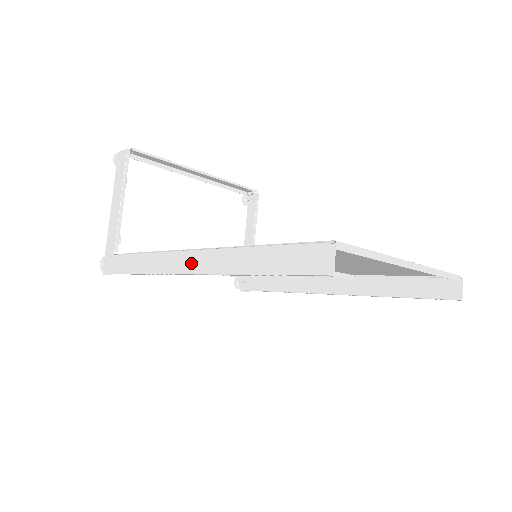
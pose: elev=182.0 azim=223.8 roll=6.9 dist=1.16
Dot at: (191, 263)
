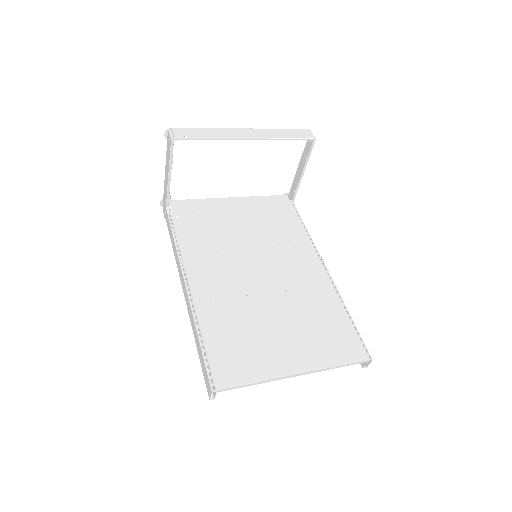
Dot at: (184, 292)
